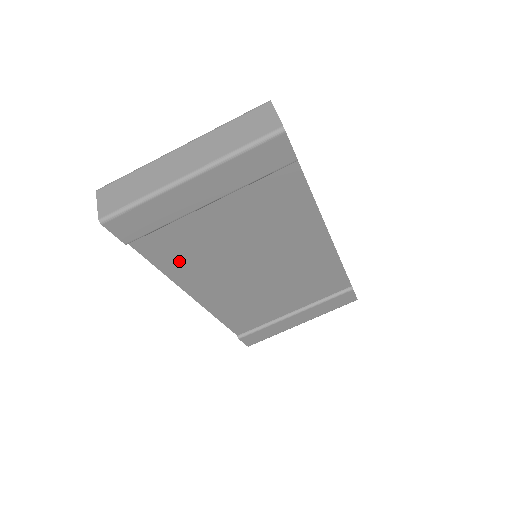
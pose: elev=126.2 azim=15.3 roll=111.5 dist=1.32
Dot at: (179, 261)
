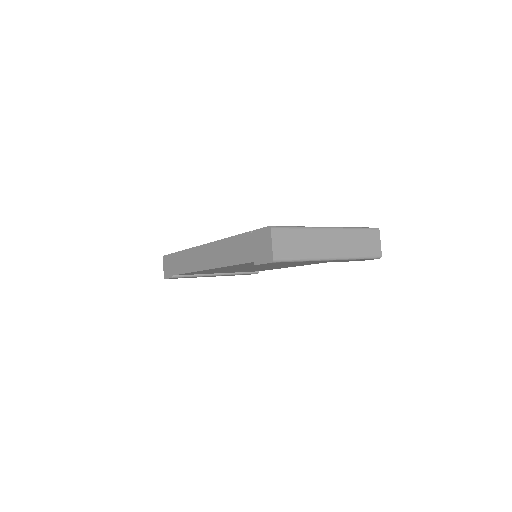
Dot at: (246, 265)
